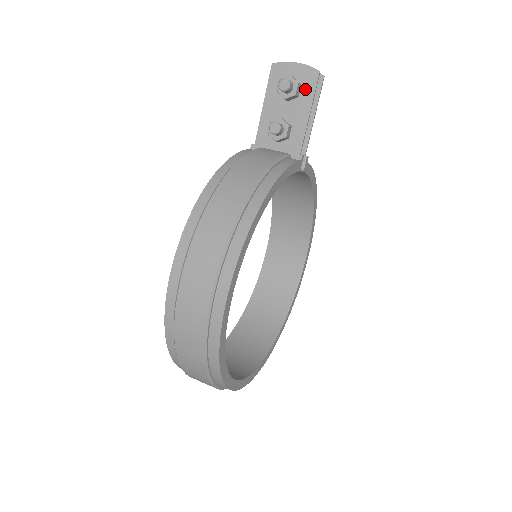
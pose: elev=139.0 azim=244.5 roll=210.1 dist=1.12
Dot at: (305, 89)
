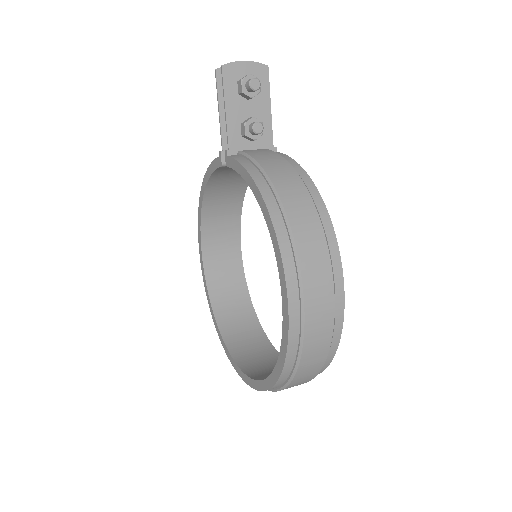
Dot at: occluded
